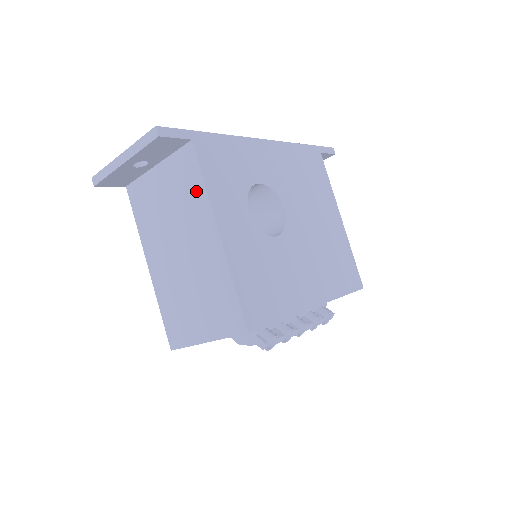
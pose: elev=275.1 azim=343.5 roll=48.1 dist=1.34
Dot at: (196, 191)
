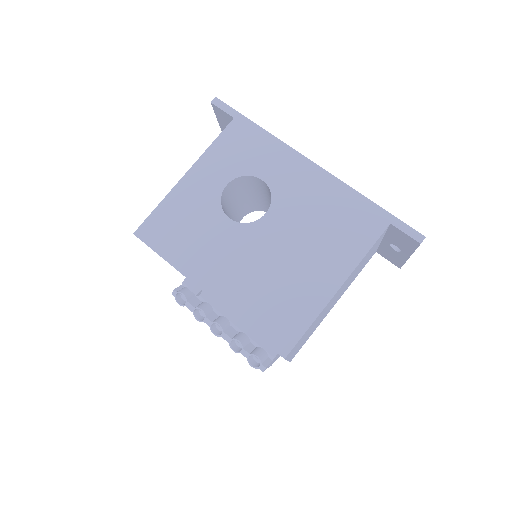
Dot at: occluded
